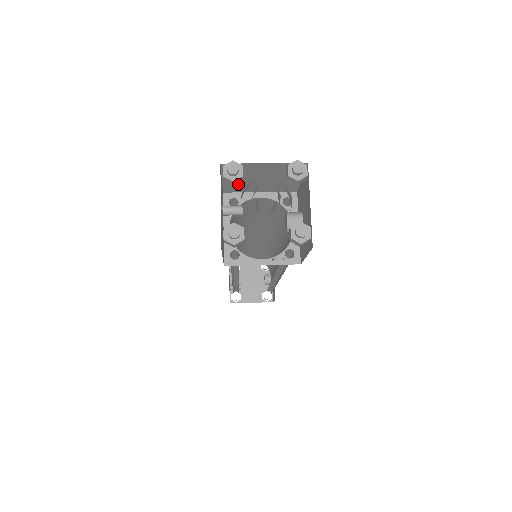
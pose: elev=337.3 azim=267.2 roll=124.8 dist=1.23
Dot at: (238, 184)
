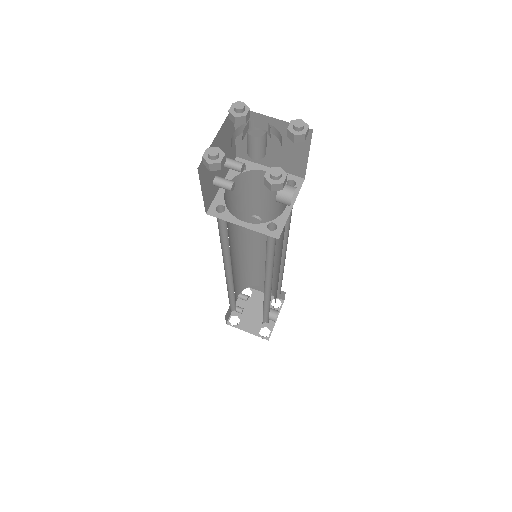
Dot at: occluded
